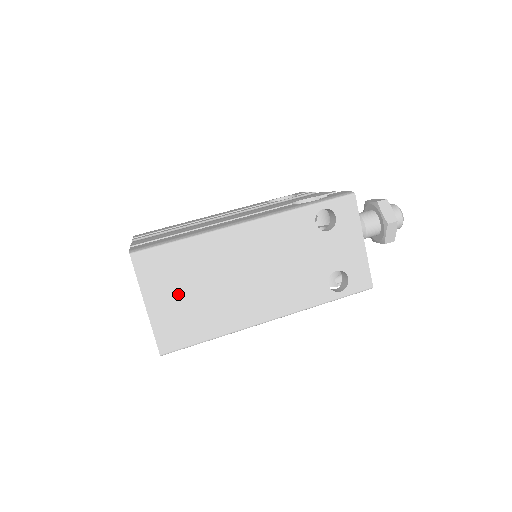
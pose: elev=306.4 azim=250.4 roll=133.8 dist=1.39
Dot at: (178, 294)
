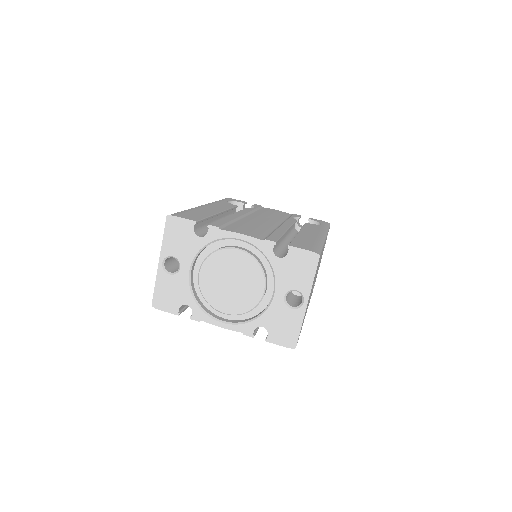
Dot at: occluded
